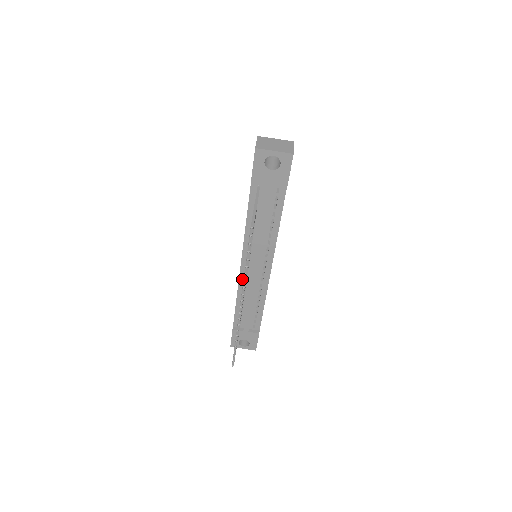
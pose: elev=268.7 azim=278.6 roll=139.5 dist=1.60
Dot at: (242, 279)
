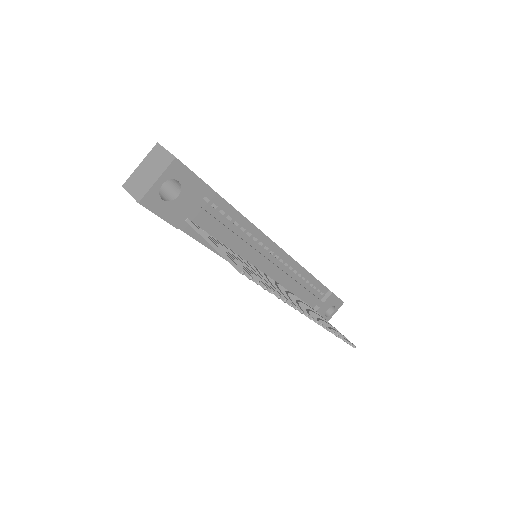
Dot at: occluded
